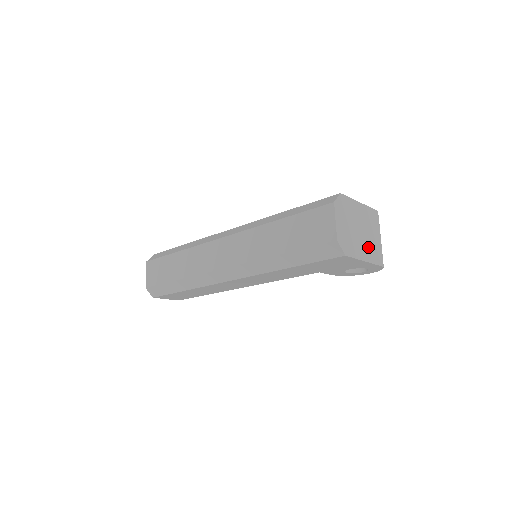
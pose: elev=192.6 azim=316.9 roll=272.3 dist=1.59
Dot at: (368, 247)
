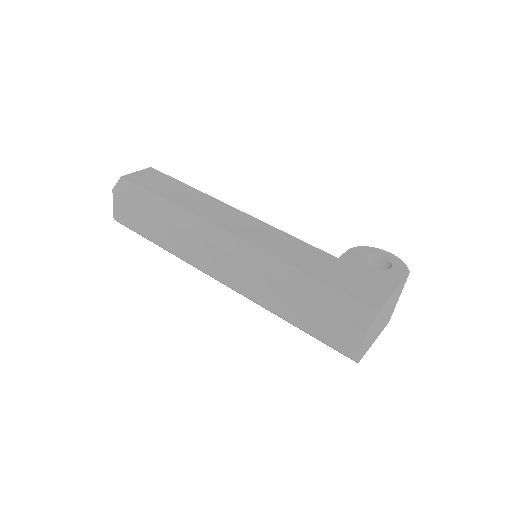
Dot at: (383, 325)
